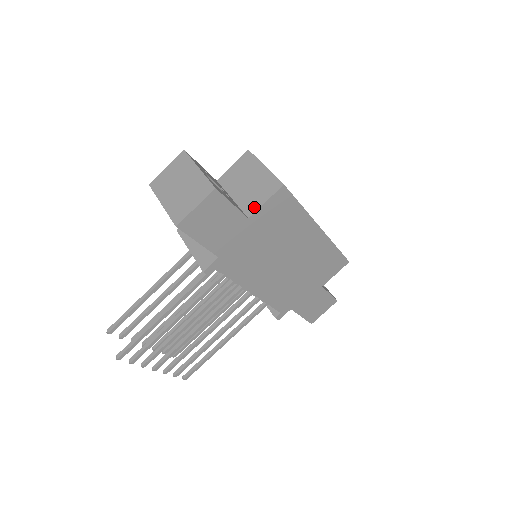
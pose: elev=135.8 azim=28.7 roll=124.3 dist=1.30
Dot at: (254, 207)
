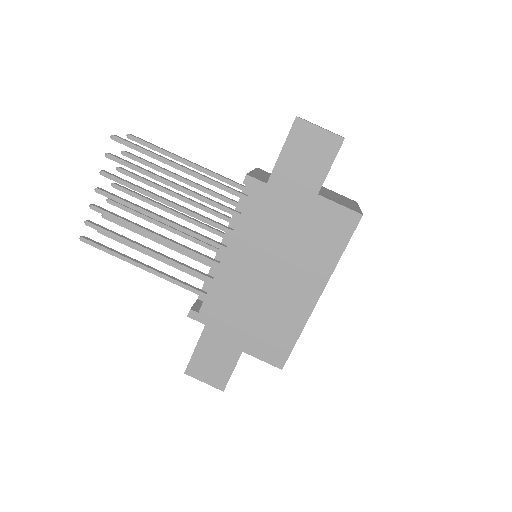
Dot at: (329, 198)
